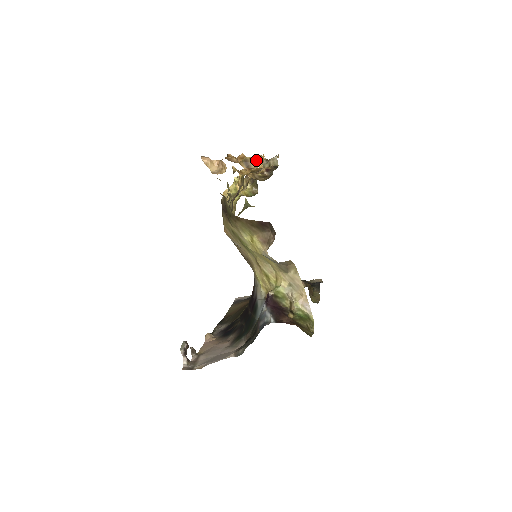
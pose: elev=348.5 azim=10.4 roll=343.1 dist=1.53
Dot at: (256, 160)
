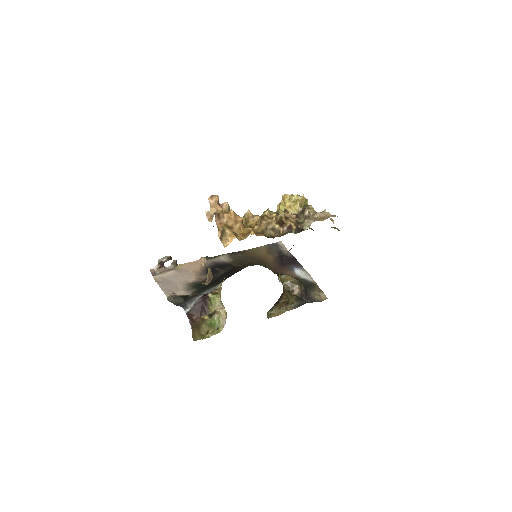
Dot at: (228, 238)
